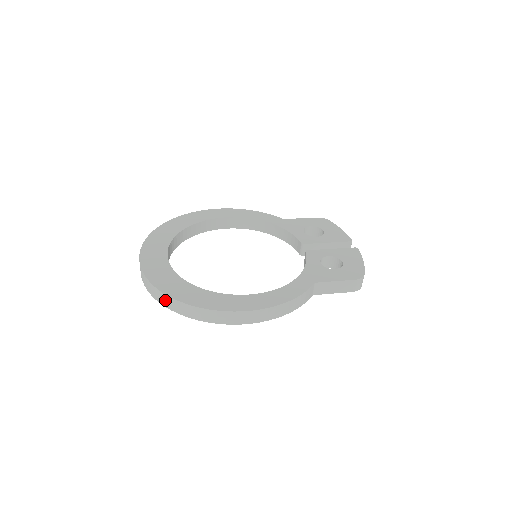
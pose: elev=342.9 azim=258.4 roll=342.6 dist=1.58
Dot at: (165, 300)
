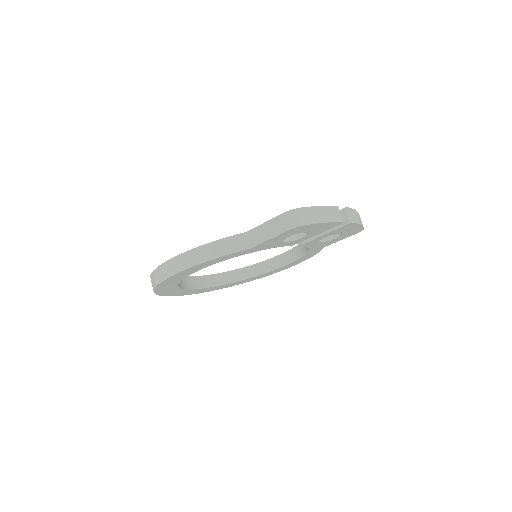
Dot at: occluded
